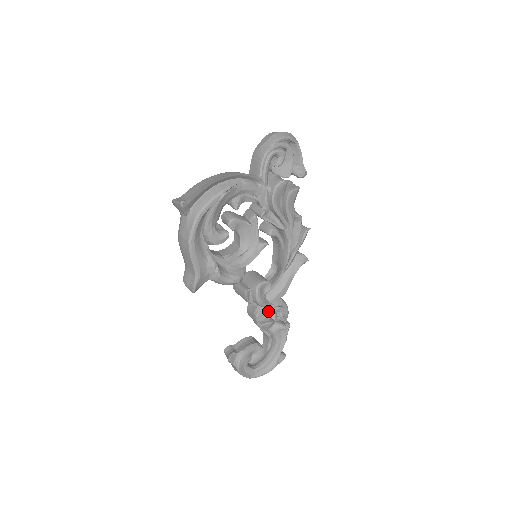
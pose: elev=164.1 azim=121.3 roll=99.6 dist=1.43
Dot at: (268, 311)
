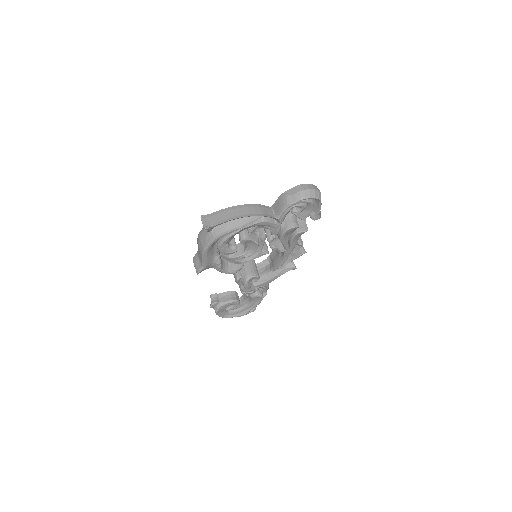
Dot at: occluded
